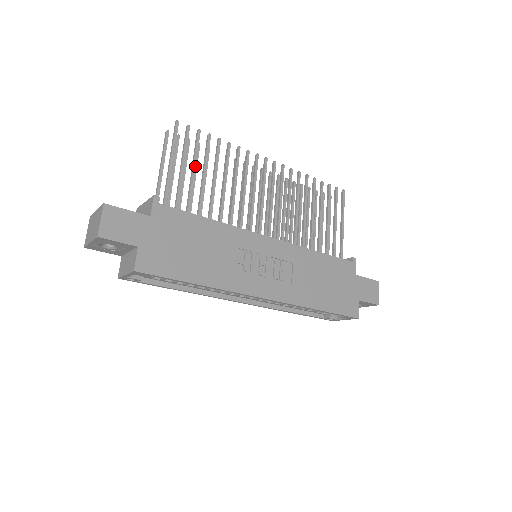
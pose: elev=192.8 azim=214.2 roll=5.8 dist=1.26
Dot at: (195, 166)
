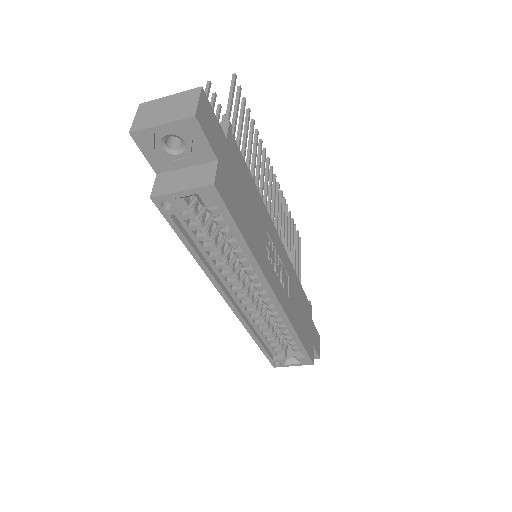
Dot at: (242, 127)
